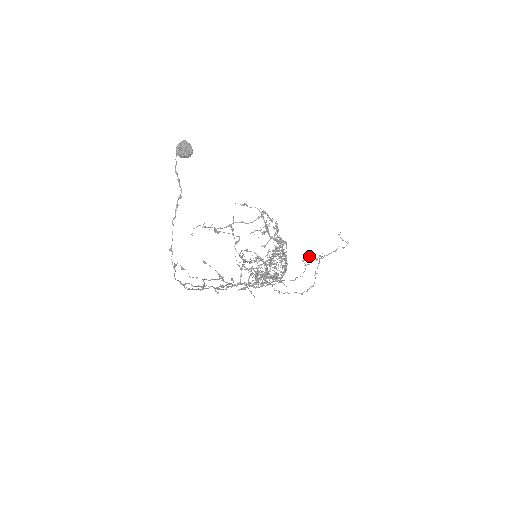
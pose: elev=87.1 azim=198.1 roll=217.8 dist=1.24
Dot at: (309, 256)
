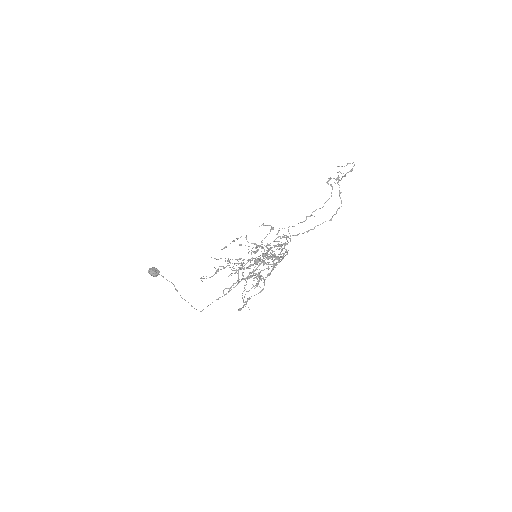
Dot at: (329, 179)
